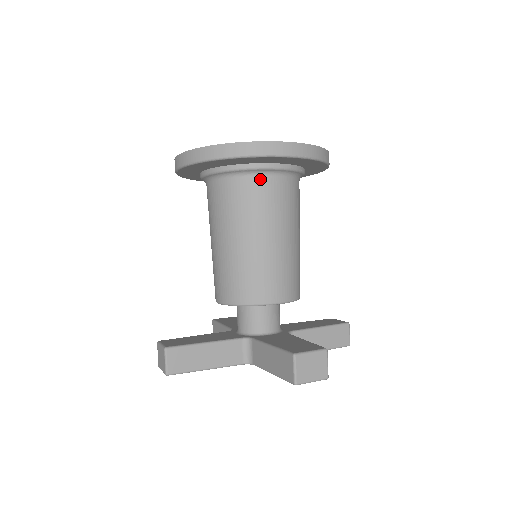
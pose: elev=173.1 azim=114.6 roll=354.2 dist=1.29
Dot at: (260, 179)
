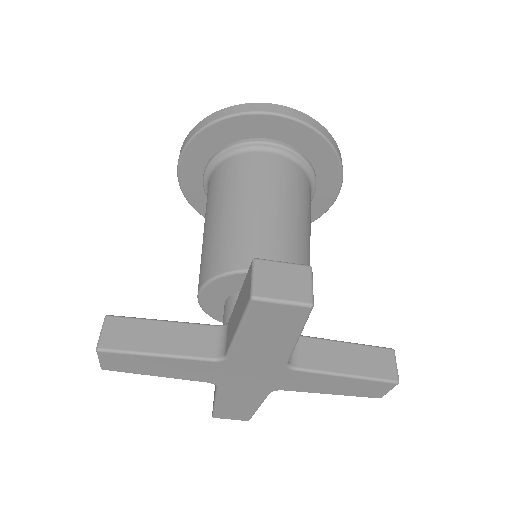
Dot at: (253, 154)
